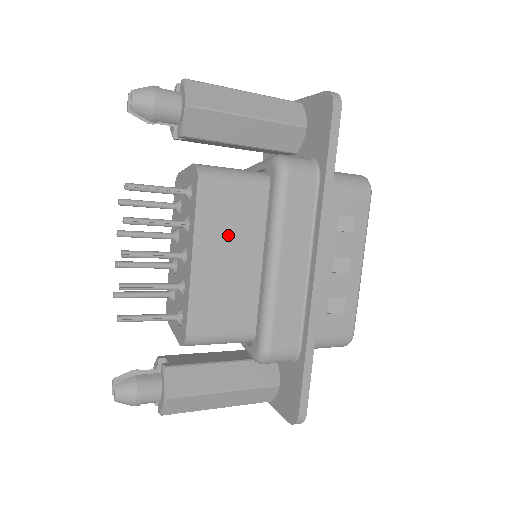
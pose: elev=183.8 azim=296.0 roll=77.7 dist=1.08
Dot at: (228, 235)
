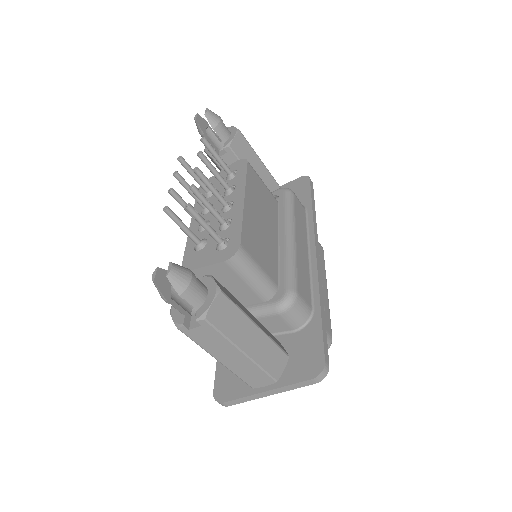
Dot at: (261, 205)
